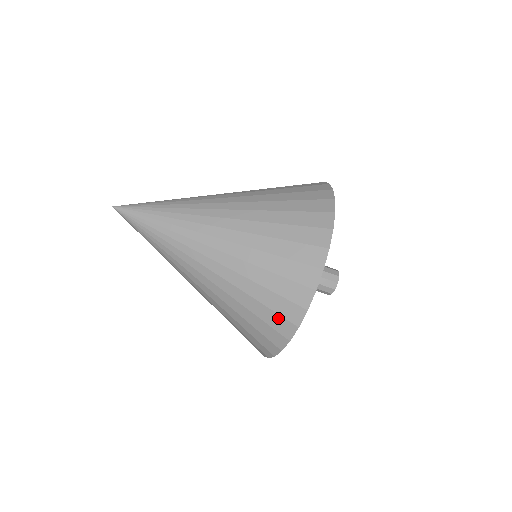
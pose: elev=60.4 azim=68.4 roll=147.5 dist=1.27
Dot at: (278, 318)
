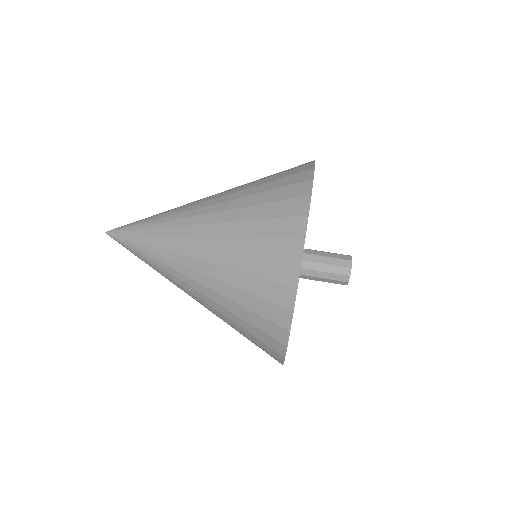
Dot at: (293, 170)
